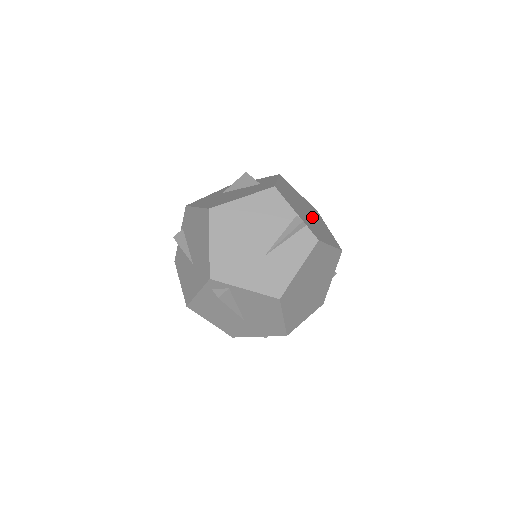
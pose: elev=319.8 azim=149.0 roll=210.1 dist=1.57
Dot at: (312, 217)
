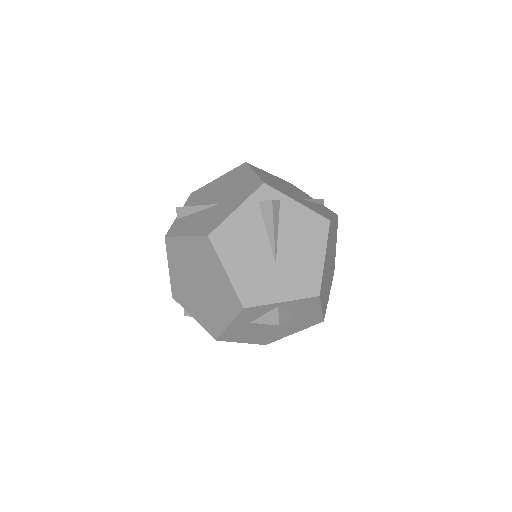
Dot at: occluded
